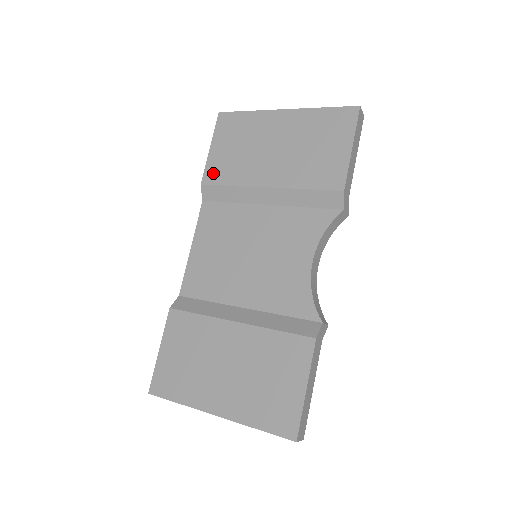
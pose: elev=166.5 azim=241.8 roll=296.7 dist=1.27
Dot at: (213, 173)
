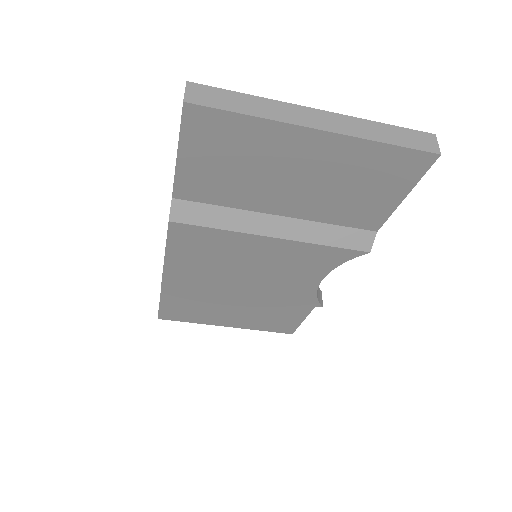
Dot at: occluded
